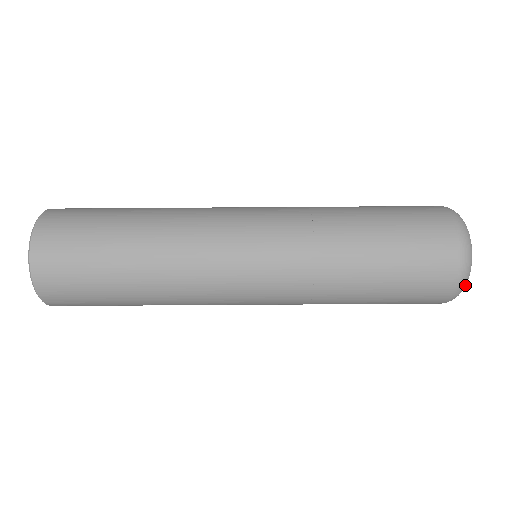
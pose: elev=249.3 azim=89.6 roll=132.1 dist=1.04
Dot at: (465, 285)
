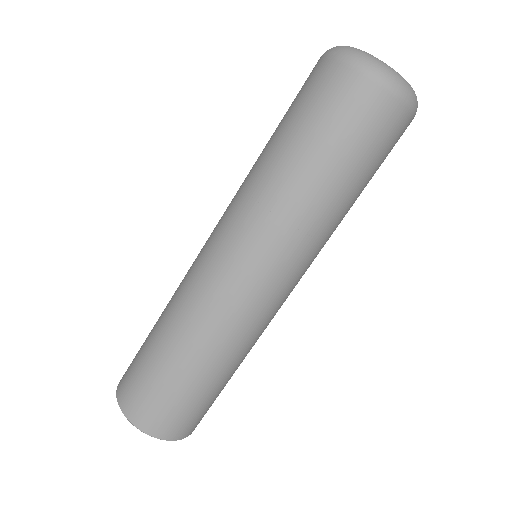
Dot at: (360, 54)
